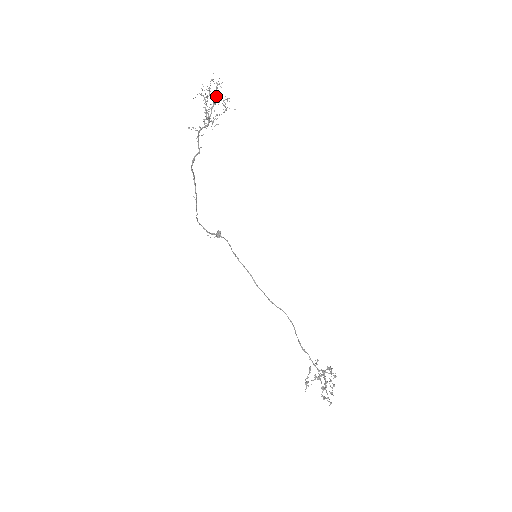
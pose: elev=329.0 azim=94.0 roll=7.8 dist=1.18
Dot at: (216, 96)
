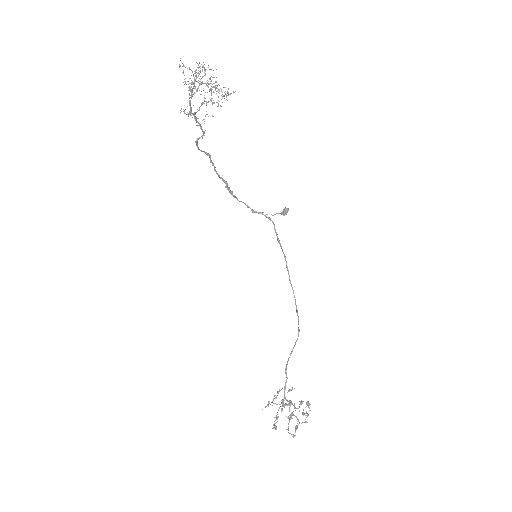
Dot at: (194, 82)
